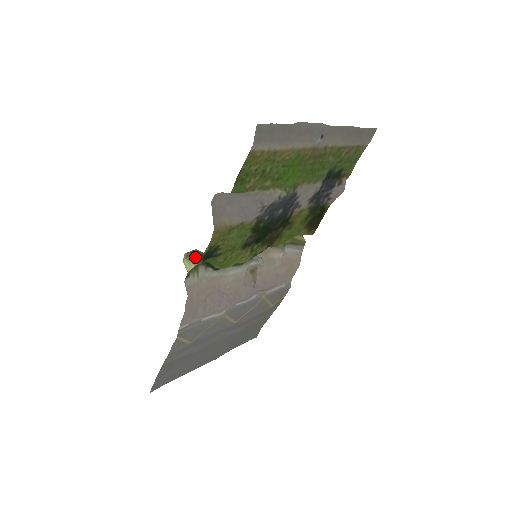
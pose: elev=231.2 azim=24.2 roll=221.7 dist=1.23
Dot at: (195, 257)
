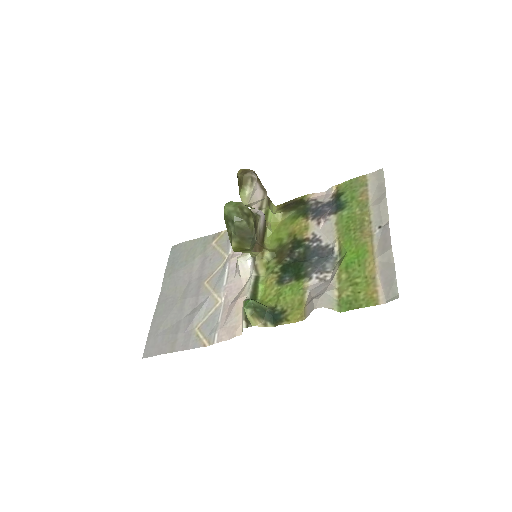
Dot at: (260, 315)
